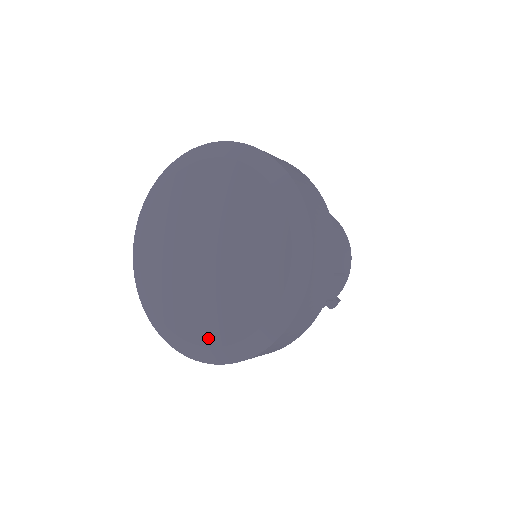
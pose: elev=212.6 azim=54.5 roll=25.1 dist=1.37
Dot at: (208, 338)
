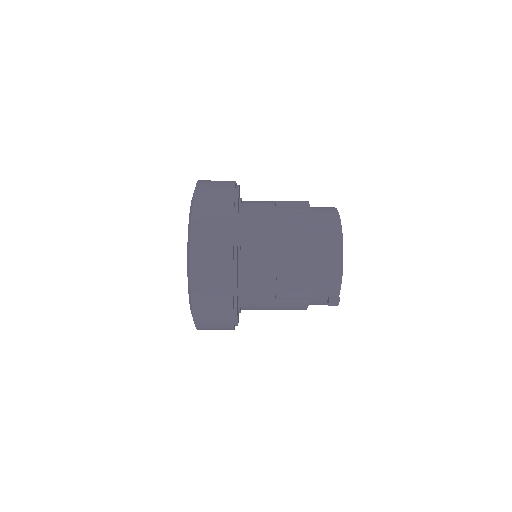
Dot at: occluded
